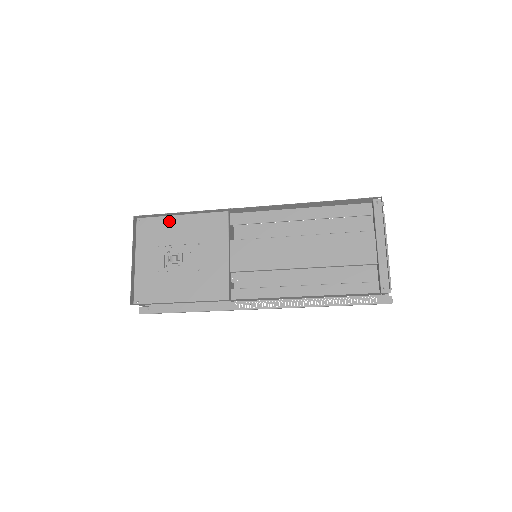
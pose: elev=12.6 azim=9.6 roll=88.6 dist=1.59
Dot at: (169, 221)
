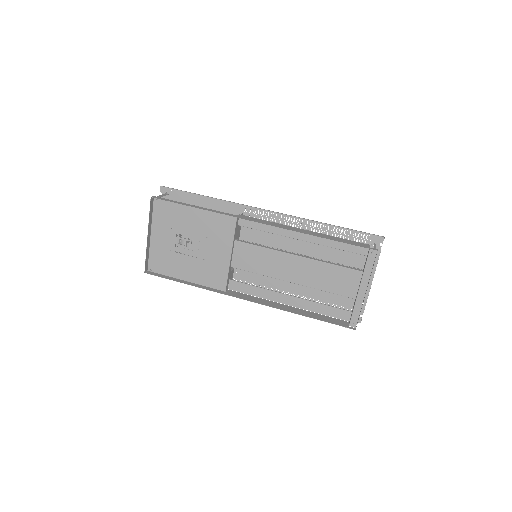
Dot at: (183, 208)
